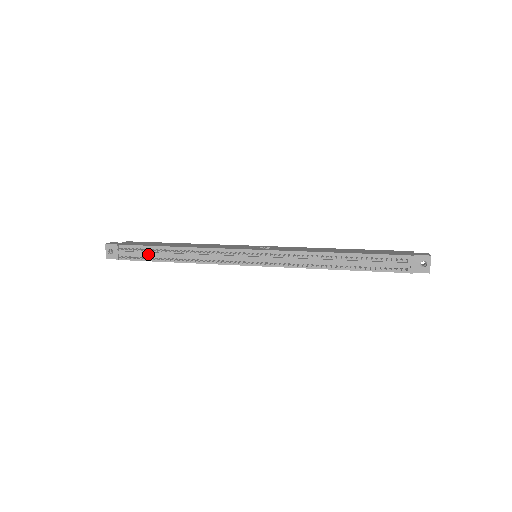
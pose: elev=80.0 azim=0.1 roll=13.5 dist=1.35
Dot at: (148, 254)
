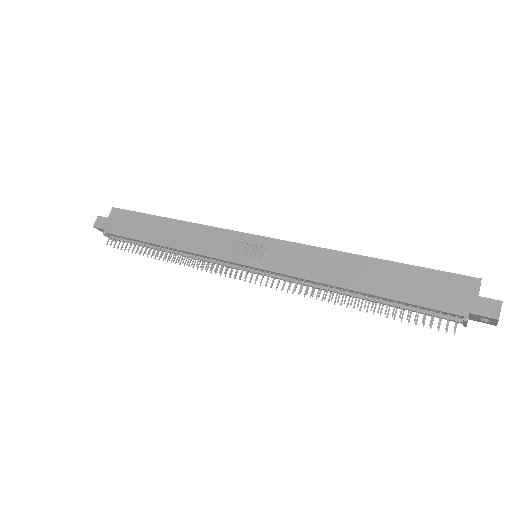
Dot at: occluded
